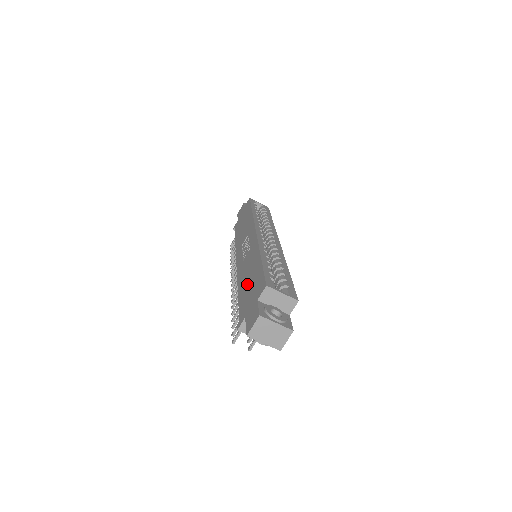
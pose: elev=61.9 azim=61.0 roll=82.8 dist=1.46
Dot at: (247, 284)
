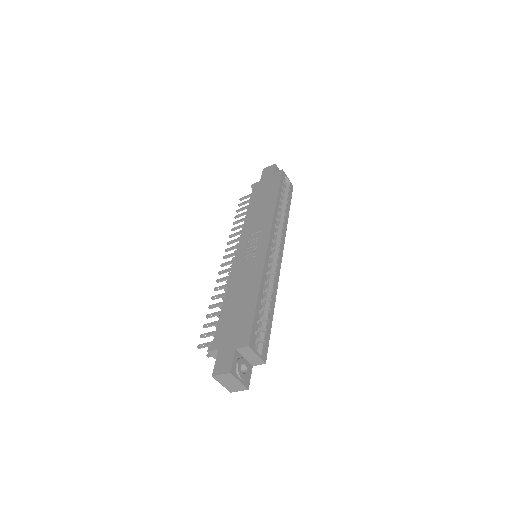
Dot at: (235, 307)
